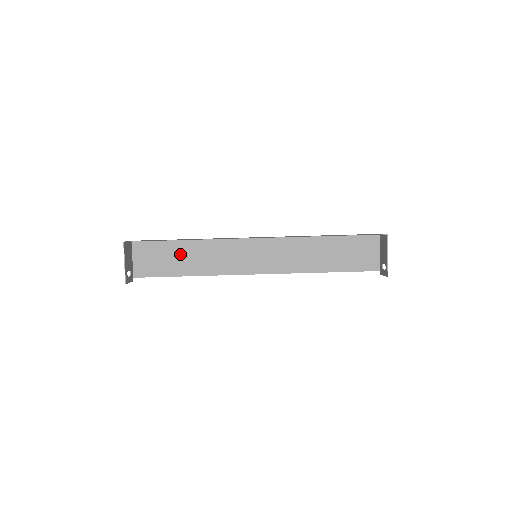
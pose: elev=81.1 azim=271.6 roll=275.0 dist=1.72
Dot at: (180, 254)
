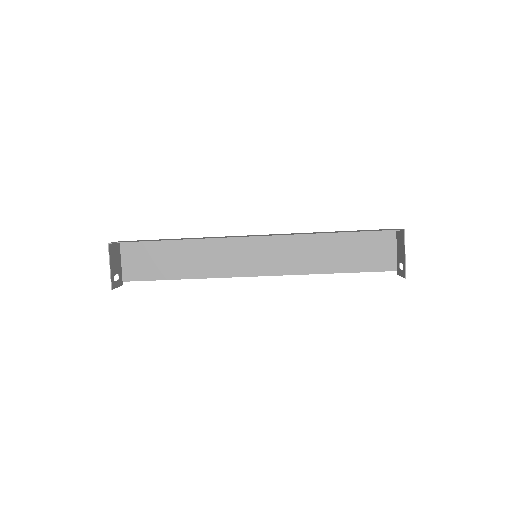
Dot at: (172, 255)
